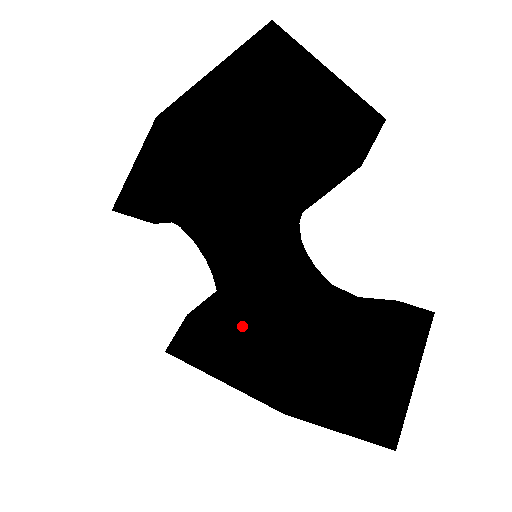
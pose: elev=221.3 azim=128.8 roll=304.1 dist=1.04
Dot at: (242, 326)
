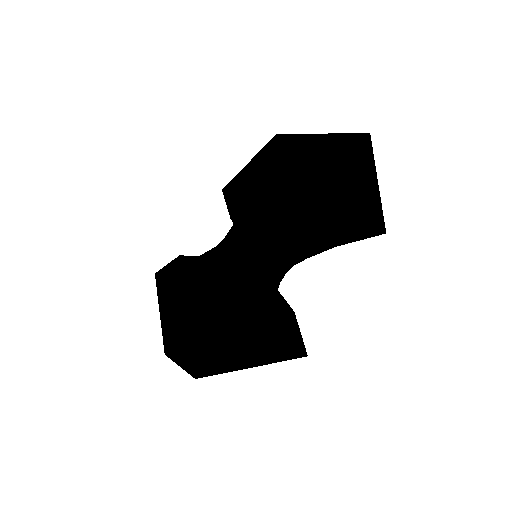
Dot at: occluded
